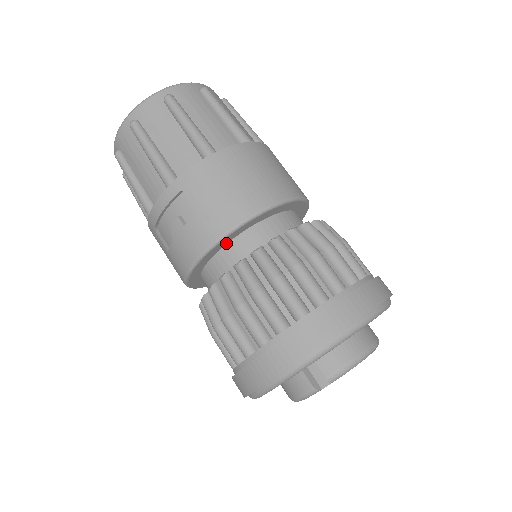
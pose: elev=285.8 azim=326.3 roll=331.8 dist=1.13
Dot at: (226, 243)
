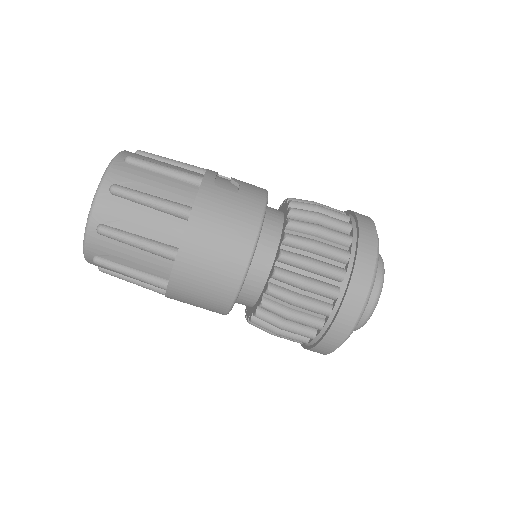
Dot at: occluded
